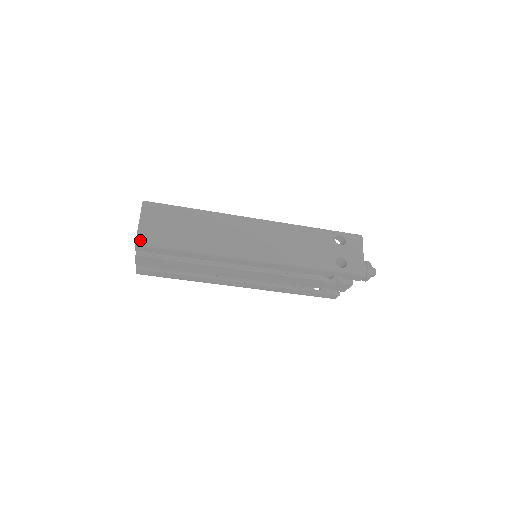
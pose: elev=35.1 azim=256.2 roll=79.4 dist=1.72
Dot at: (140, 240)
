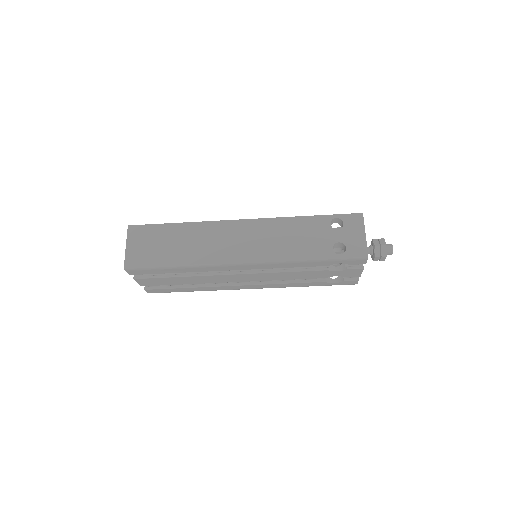
Dot at: (128, 265)
